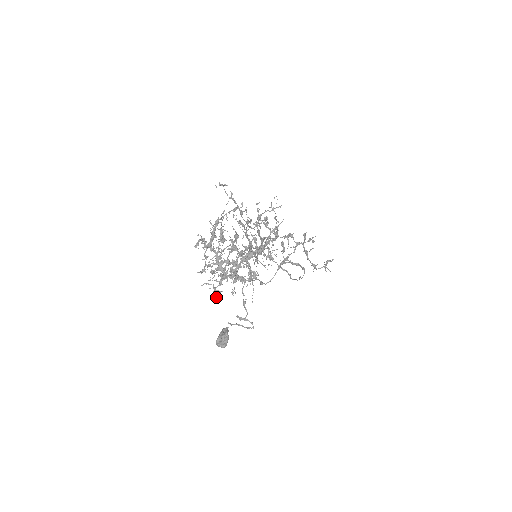
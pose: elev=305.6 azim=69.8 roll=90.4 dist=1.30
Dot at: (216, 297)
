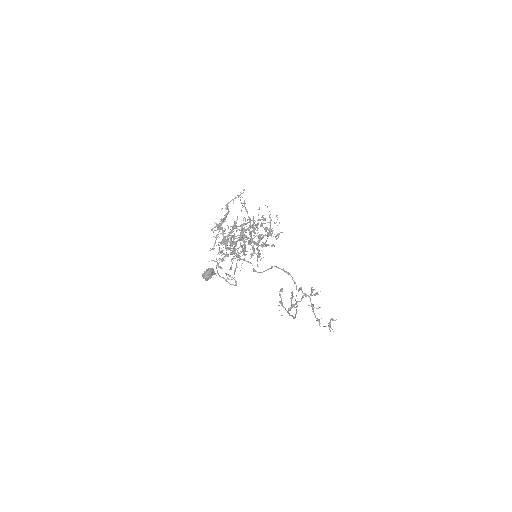
Dot at: occluded
